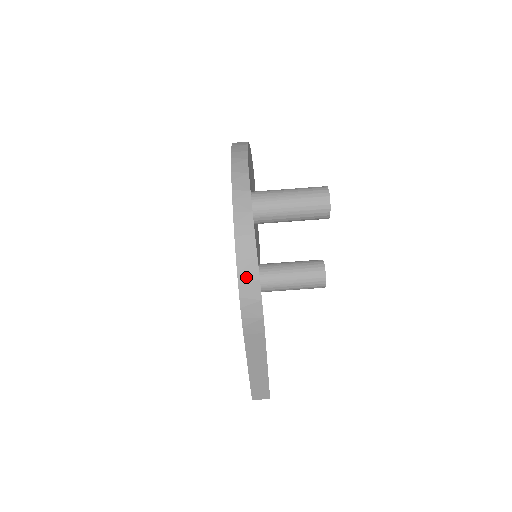
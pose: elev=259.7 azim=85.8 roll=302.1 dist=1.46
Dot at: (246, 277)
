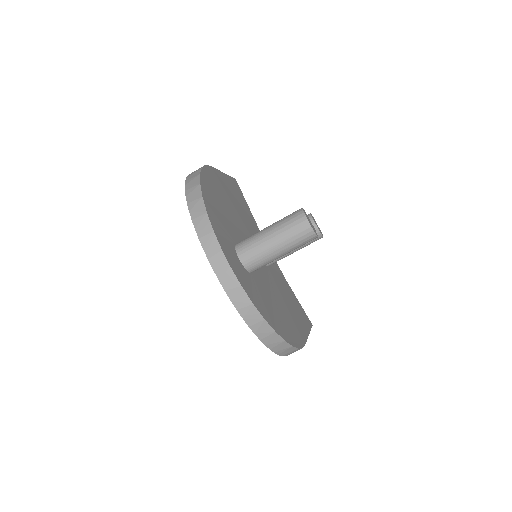
Dot at: (281, 350)
